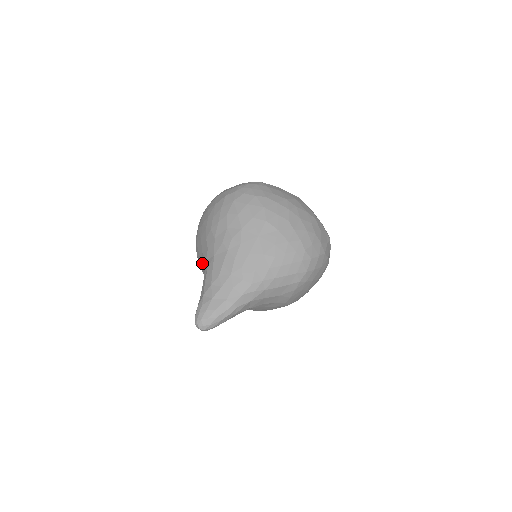
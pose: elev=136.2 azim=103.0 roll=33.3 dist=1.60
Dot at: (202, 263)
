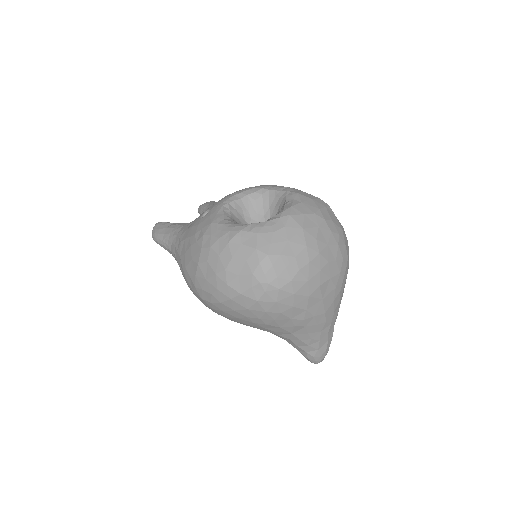
Dot at: occluded
